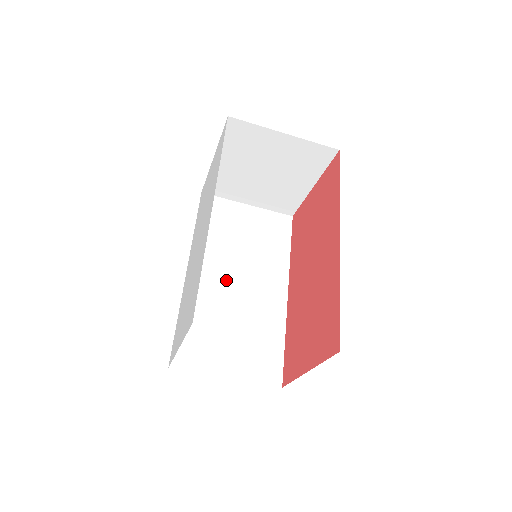
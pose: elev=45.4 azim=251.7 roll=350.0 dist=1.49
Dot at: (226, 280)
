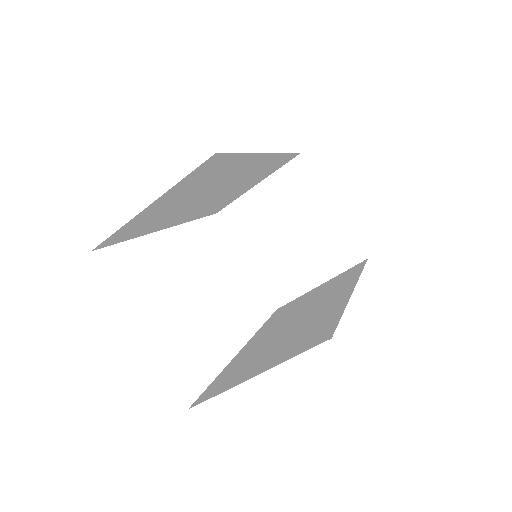
Dot at: (282, 327)
